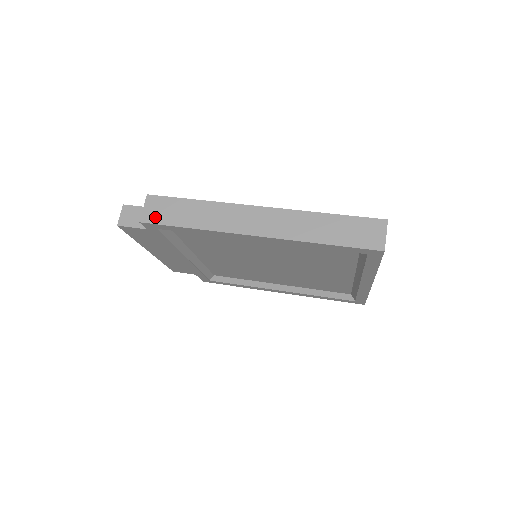
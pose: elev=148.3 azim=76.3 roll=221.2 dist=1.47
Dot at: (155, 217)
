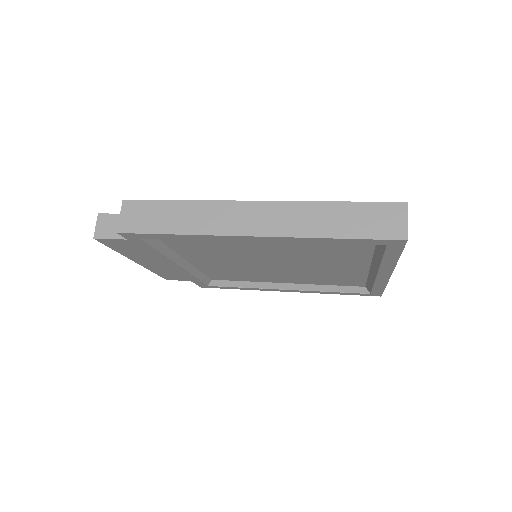
Dot at: (134, 225)
